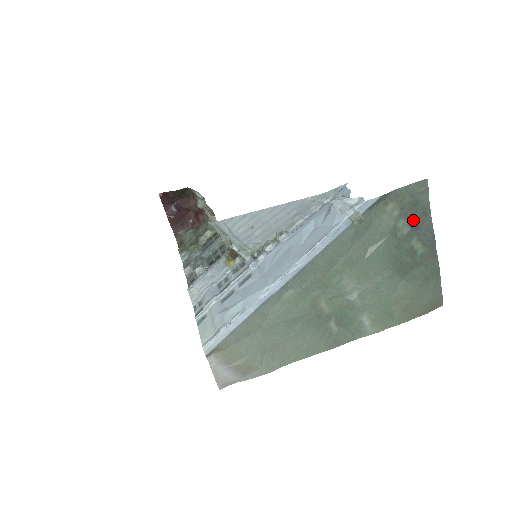
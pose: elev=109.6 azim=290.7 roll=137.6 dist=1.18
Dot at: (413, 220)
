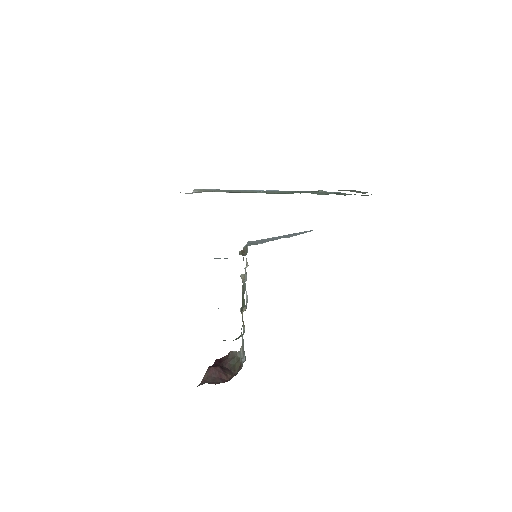
Dot at: occluded
